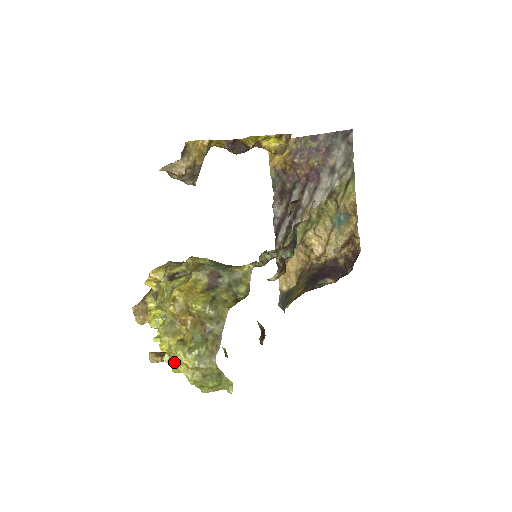
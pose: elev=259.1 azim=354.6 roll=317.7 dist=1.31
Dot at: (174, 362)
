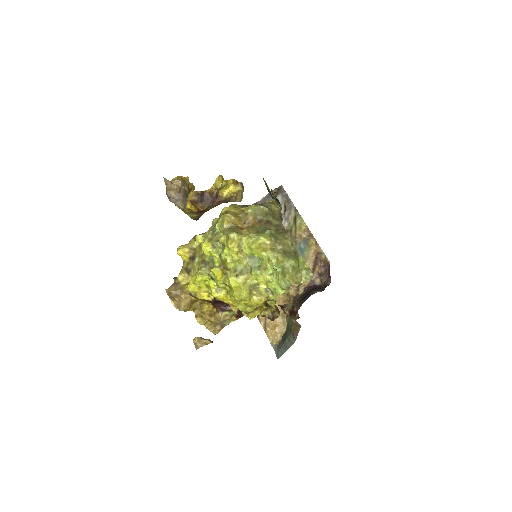
Dot at: (243, 274)
